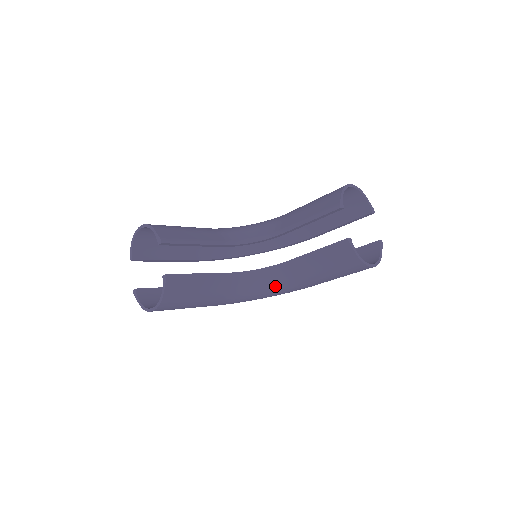
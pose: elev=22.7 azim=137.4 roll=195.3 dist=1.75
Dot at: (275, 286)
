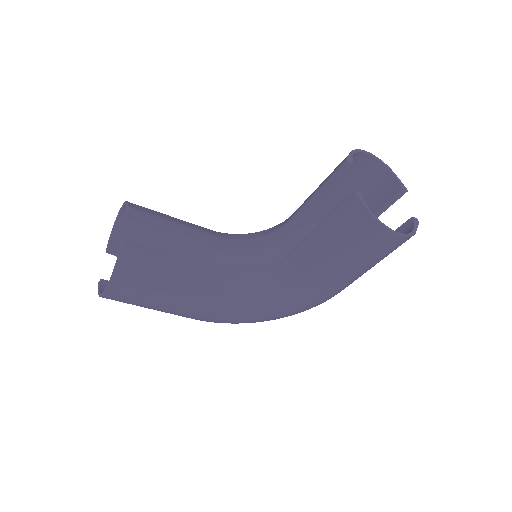
Dot at: (277, 292)
